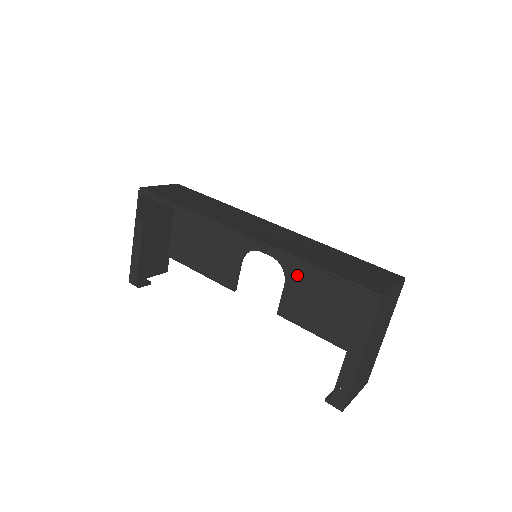
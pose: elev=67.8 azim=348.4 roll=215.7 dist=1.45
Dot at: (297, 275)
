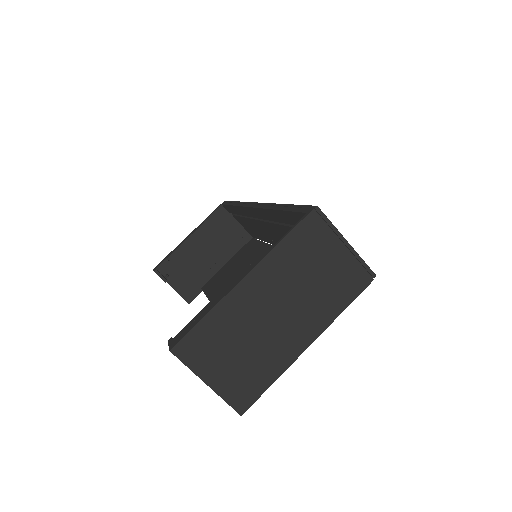
Dot at: occluded
